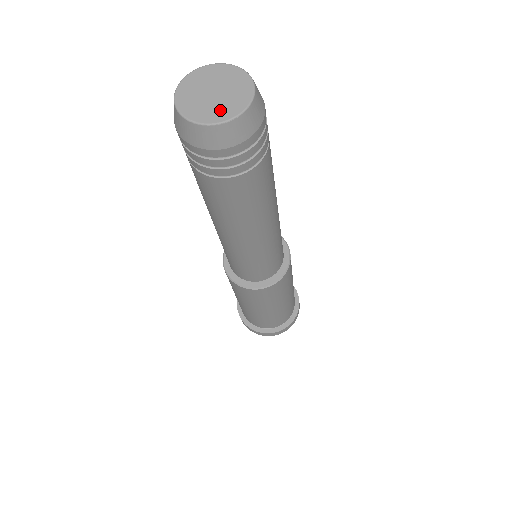
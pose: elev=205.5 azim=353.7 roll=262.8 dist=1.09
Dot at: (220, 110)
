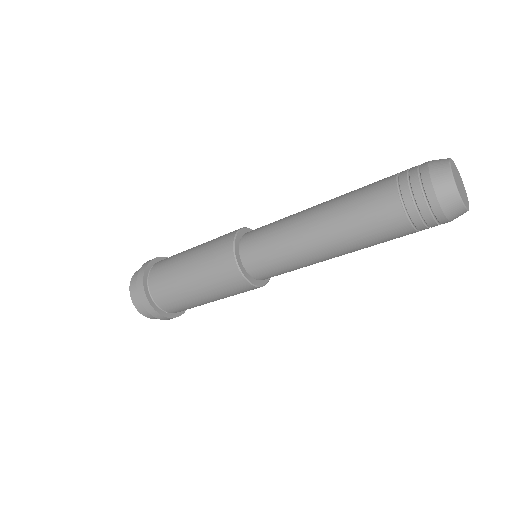
Dot at: (466, 198)
